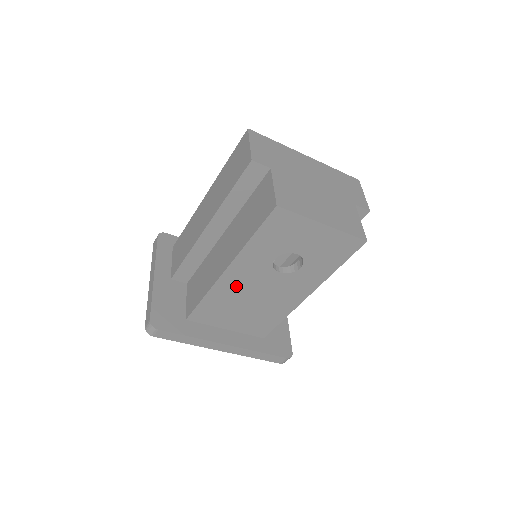
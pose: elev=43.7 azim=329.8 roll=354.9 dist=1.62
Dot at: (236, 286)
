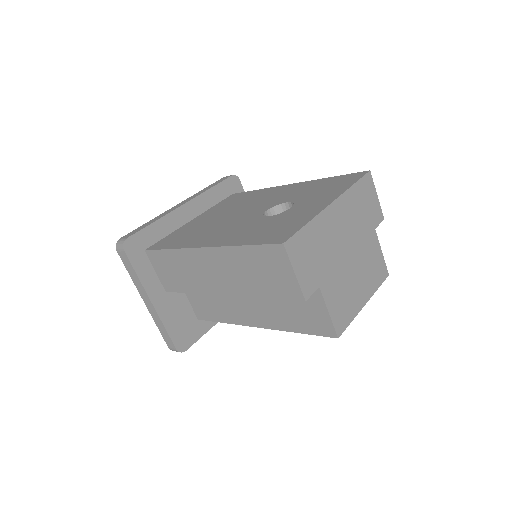
Dot at: occluded
